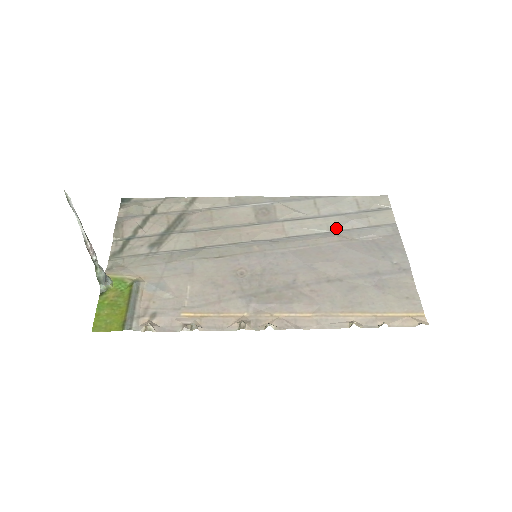
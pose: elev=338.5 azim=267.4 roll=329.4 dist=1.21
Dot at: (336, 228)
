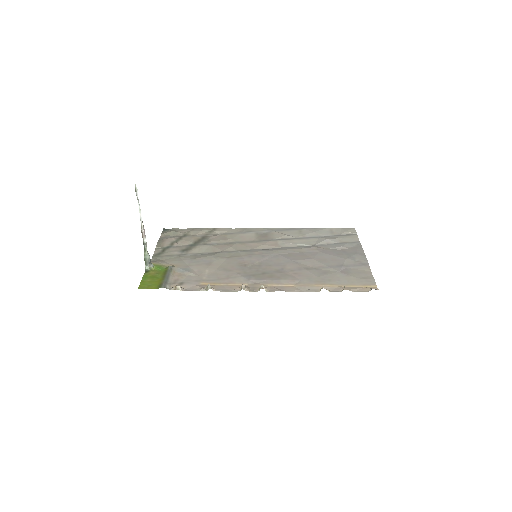
Dot at: (315, 244)
